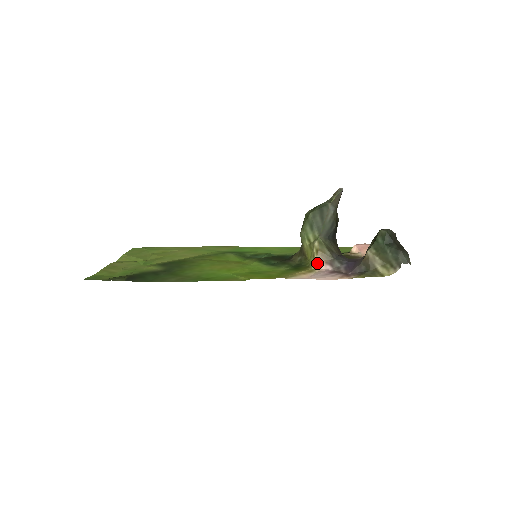
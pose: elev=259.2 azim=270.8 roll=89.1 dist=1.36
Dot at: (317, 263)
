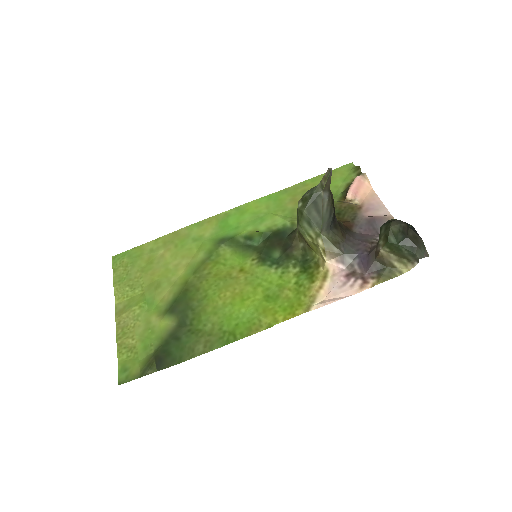
Dot at: (328, 264)
